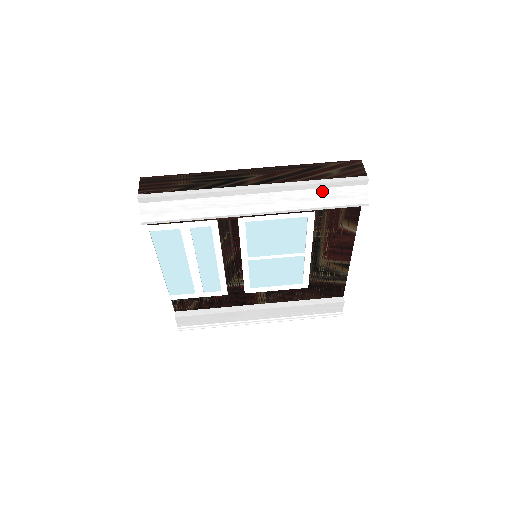
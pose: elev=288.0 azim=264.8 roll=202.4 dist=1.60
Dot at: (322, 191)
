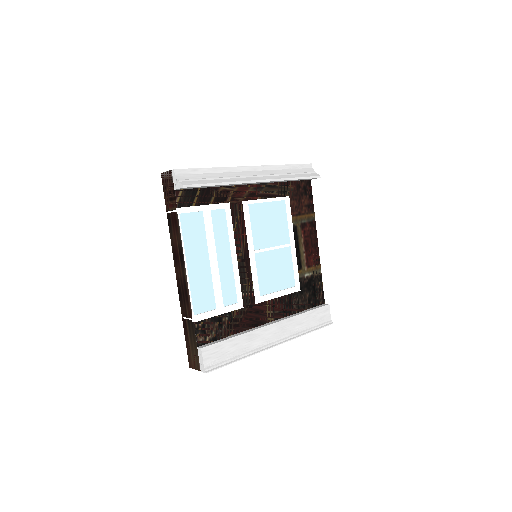
Dot at: (291, 171)
